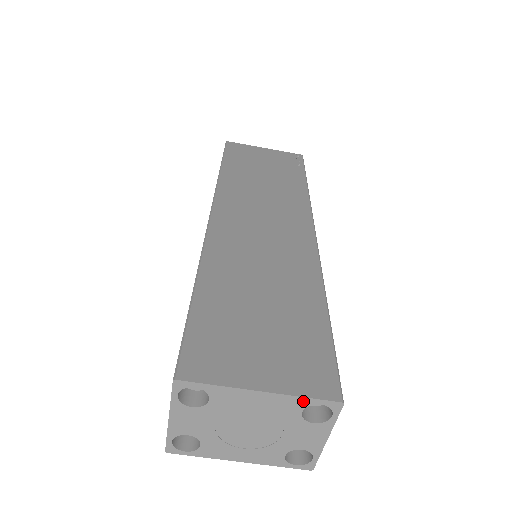
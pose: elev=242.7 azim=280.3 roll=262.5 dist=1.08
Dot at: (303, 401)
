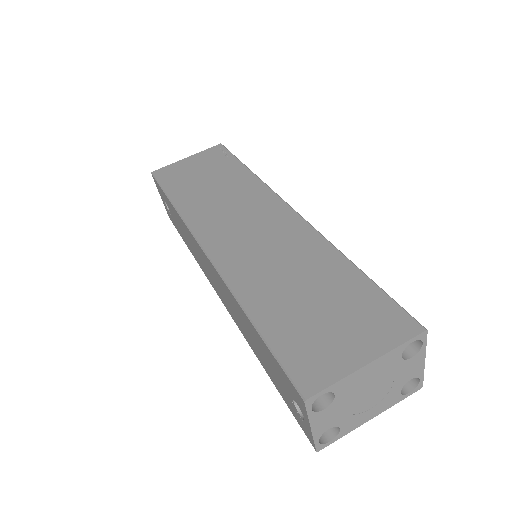
Dot at: (400, 349)
